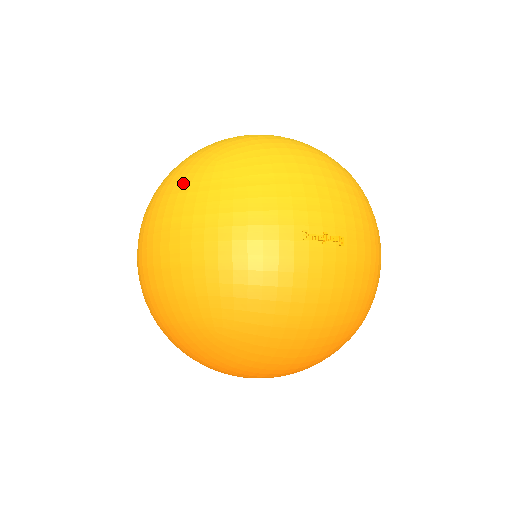
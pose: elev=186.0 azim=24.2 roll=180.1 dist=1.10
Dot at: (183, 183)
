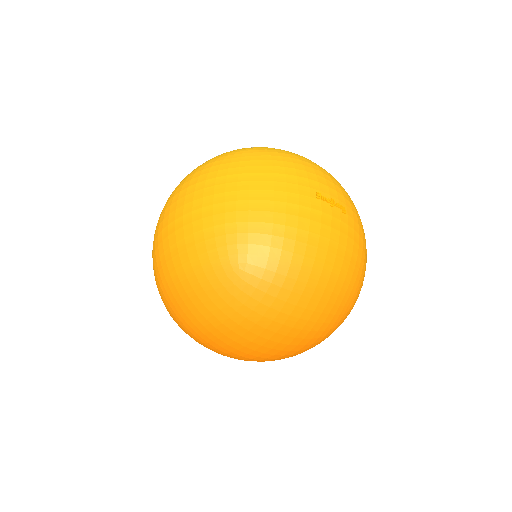
Dot at: (215, 161)
